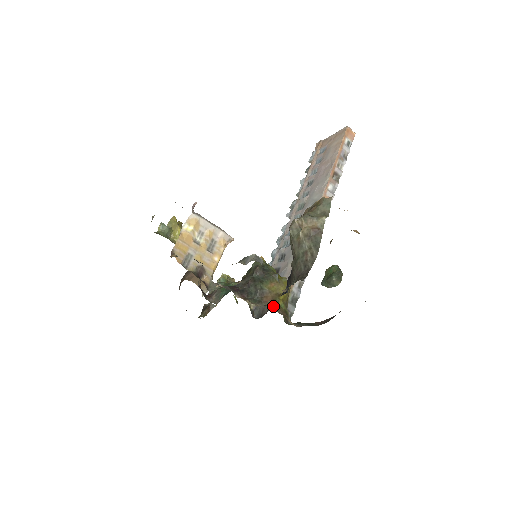
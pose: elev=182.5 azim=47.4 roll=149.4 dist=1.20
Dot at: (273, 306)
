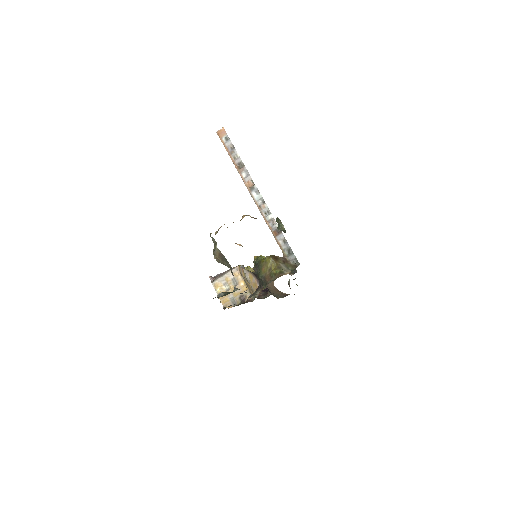
Dot at: (271, 279)
